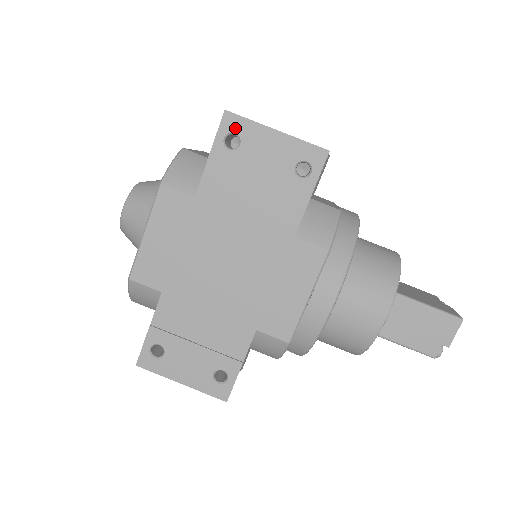
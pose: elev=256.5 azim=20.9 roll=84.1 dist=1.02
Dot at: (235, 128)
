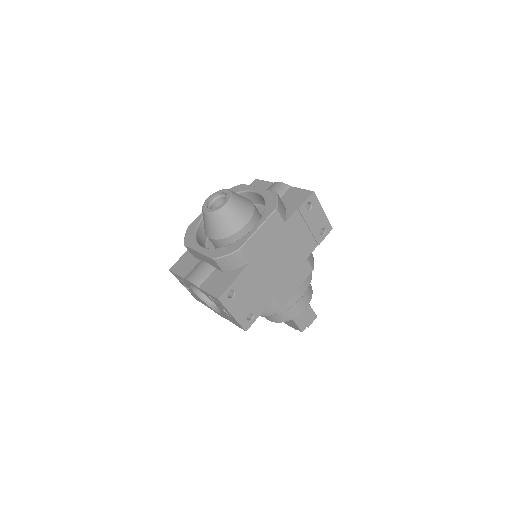
Dot at: (313, 201)
